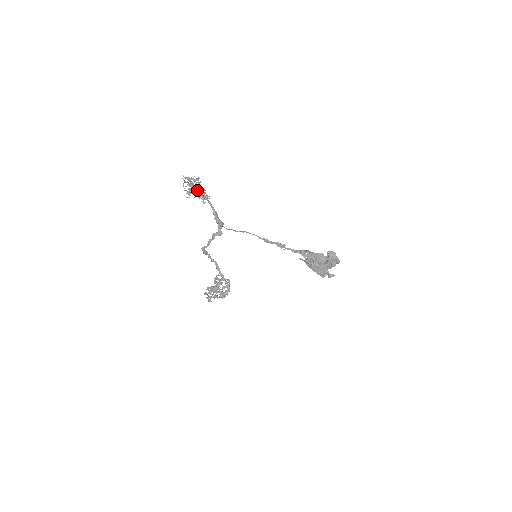
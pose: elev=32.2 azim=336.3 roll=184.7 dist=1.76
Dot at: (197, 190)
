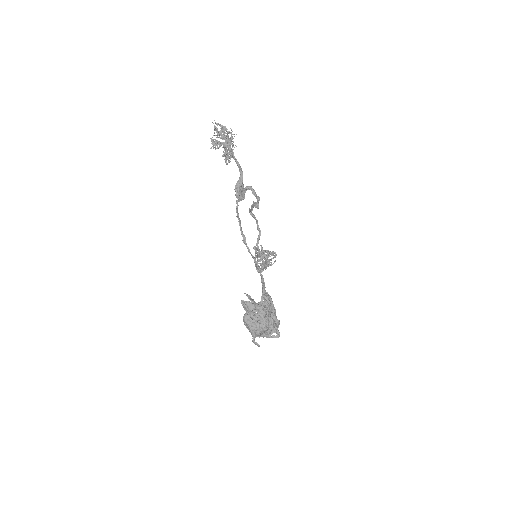
Dot at: (221, 145)
